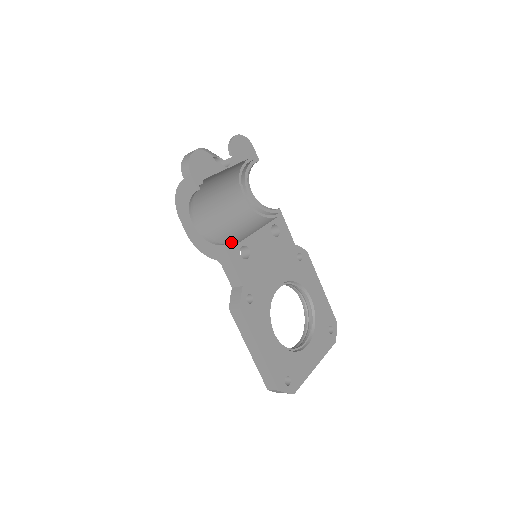
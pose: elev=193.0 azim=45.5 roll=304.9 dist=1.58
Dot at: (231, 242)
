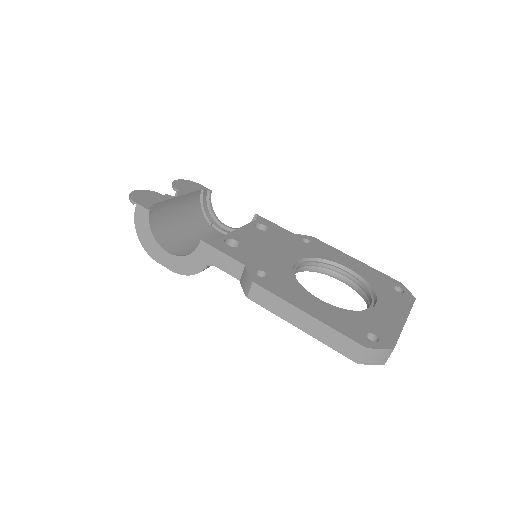
Dot at: occluded
